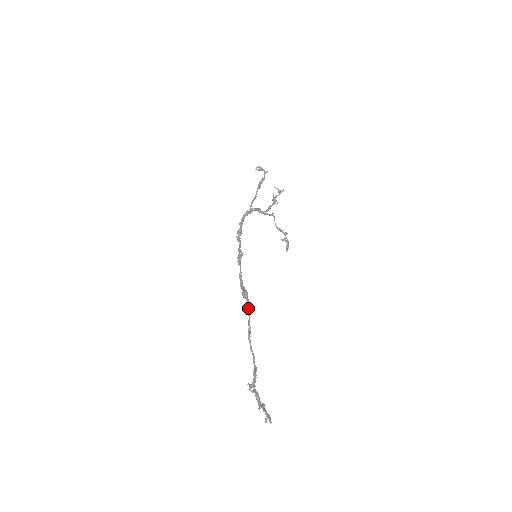
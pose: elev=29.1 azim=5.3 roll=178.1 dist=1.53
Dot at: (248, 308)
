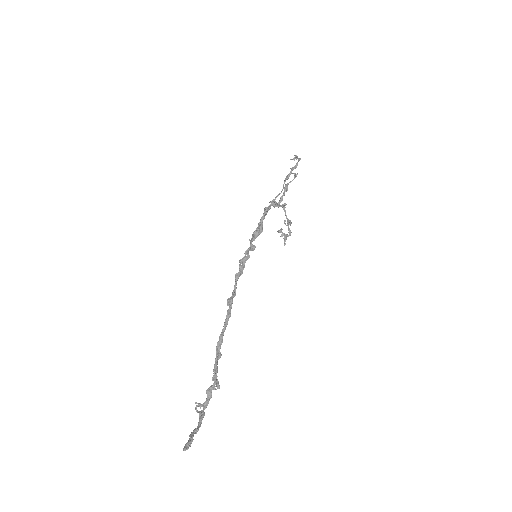
Dot at: occluded
